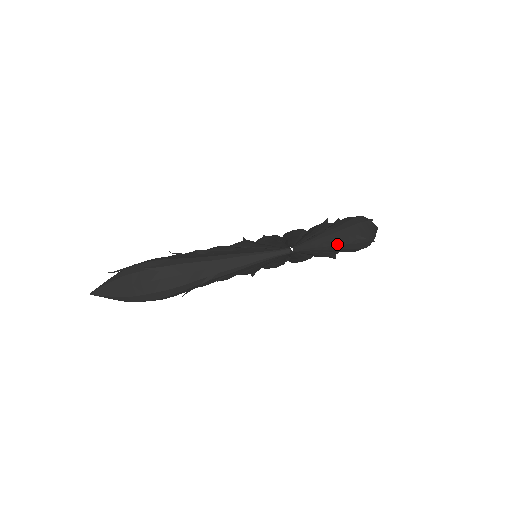
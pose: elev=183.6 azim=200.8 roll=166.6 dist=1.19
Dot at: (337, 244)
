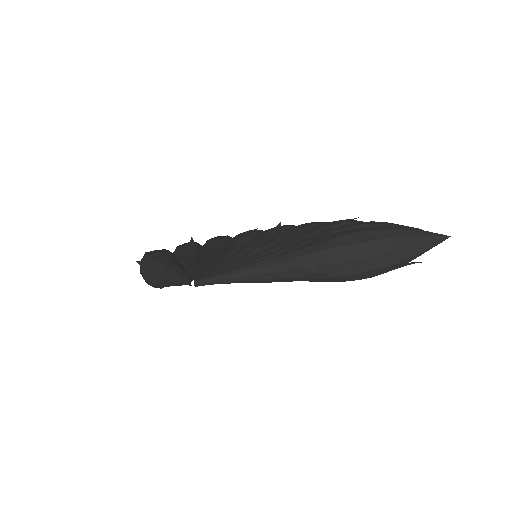
Dot at: (280, 277)
